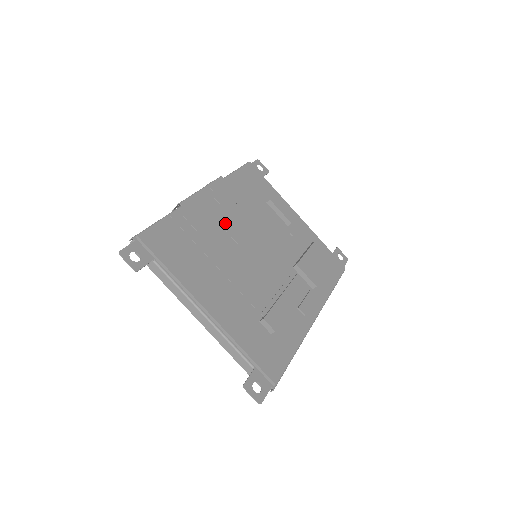
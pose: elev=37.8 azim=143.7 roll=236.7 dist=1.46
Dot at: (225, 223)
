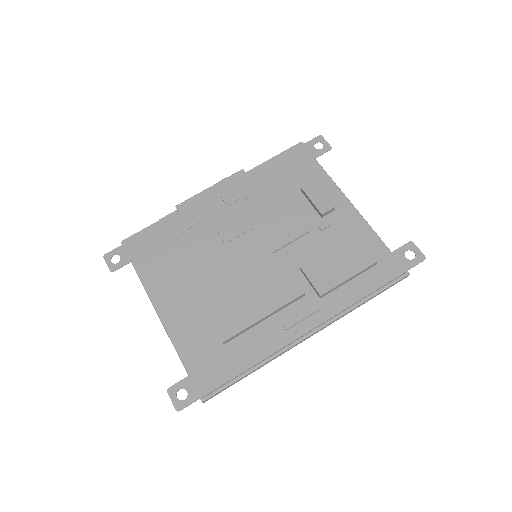
Dot at: (221, 222)
